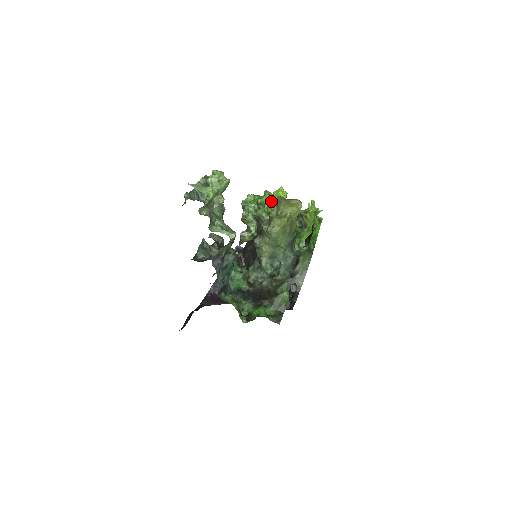
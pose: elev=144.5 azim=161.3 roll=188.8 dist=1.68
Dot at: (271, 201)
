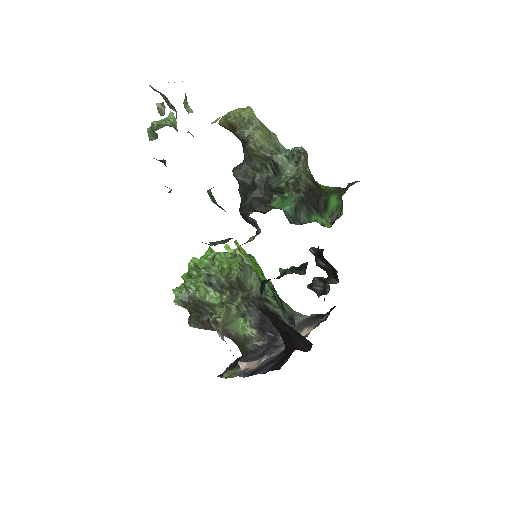
Dot at: occluded
